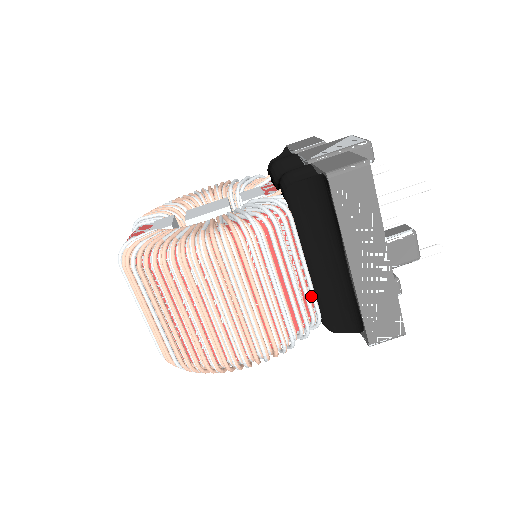
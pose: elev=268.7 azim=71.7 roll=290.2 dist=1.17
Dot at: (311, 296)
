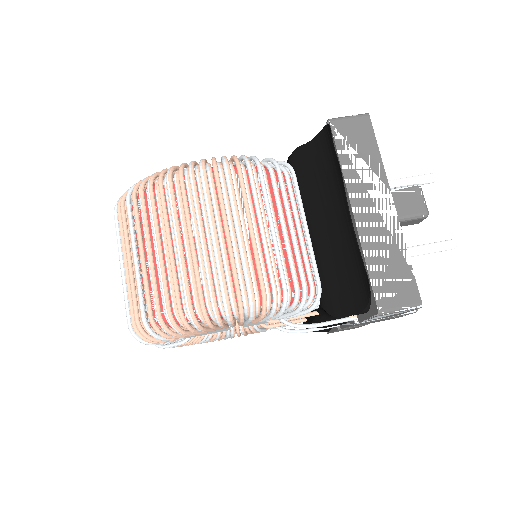
Dot at: (310, 261)
